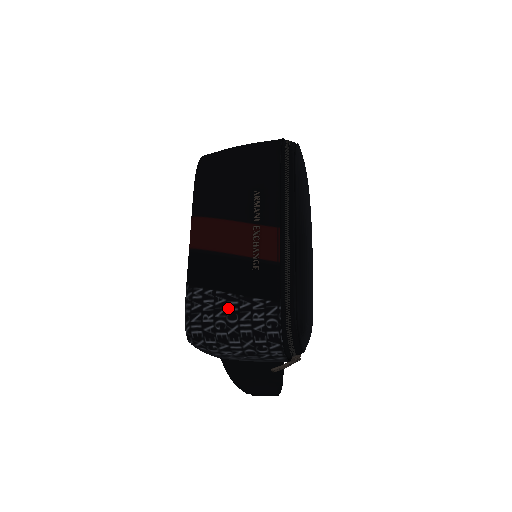
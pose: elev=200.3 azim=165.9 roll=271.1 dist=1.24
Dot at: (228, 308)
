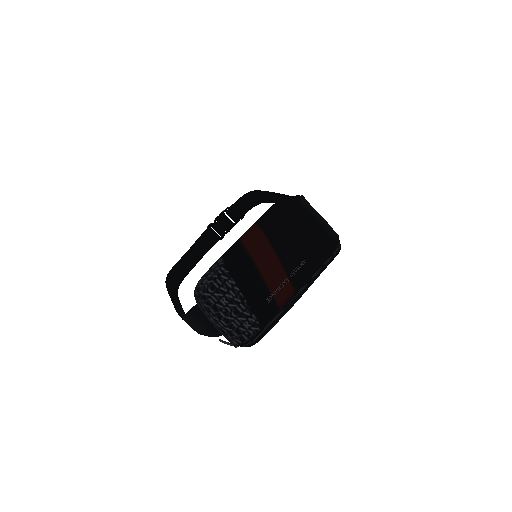
Dot at: (238, 307)
